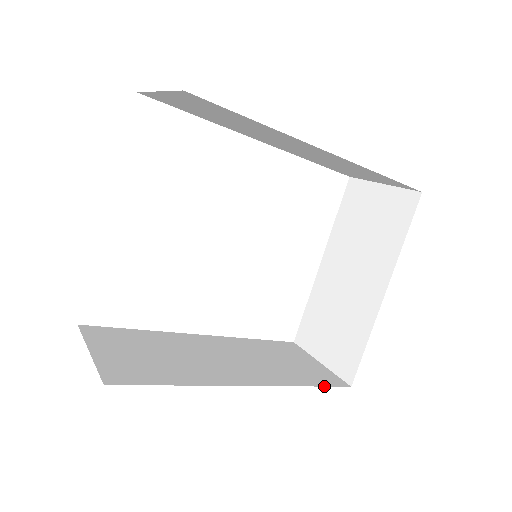
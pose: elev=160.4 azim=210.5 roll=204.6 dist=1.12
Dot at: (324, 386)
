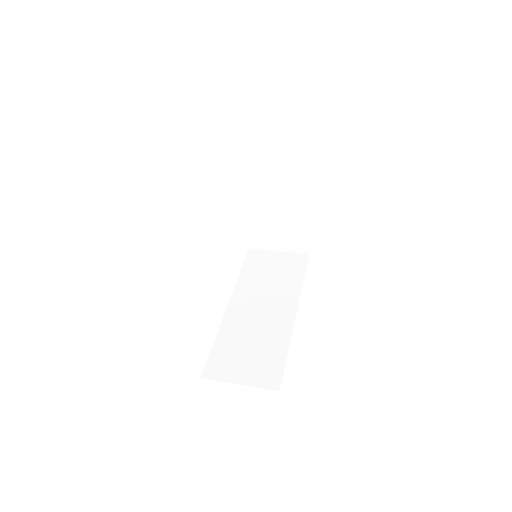
Dot at: occluded
